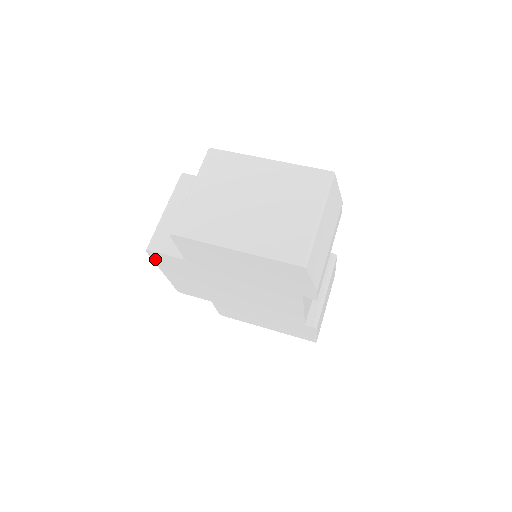
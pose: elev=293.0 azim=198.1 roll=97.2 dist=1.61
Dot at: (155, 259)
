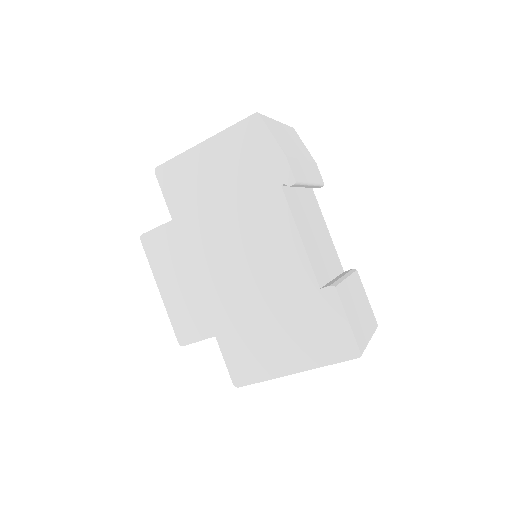
Dot at: (149, 254)
